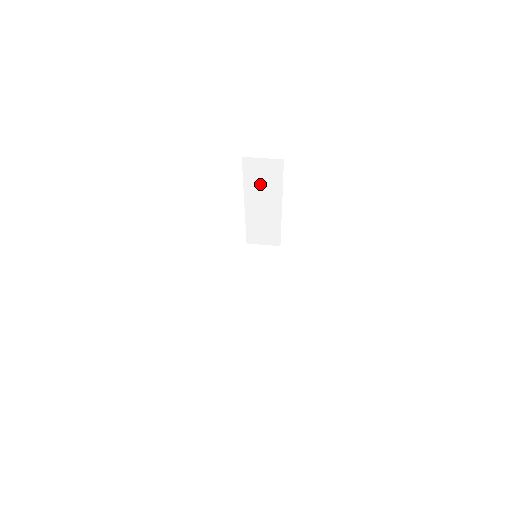
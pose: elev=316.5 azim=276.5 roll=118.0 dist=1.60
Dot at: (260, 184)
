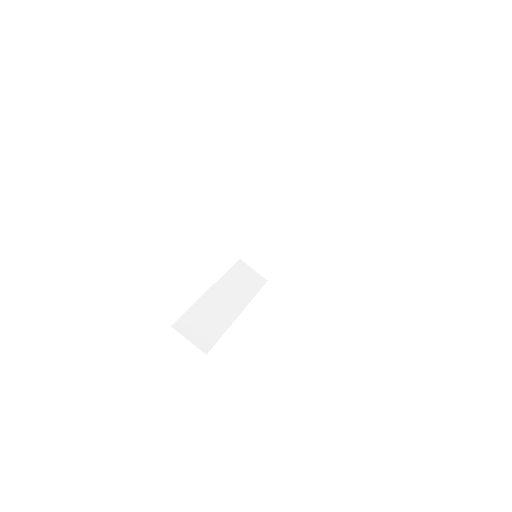
Dot at: occluded
